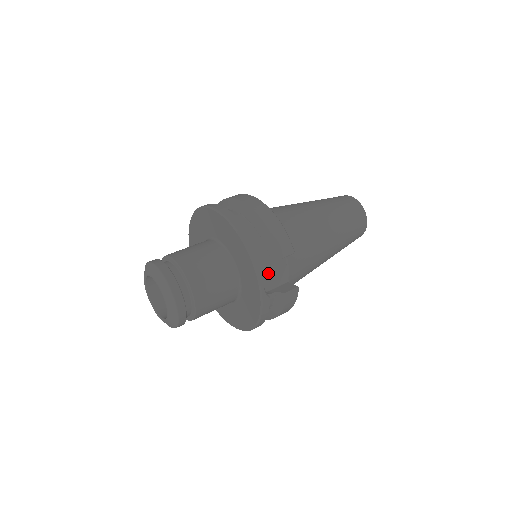
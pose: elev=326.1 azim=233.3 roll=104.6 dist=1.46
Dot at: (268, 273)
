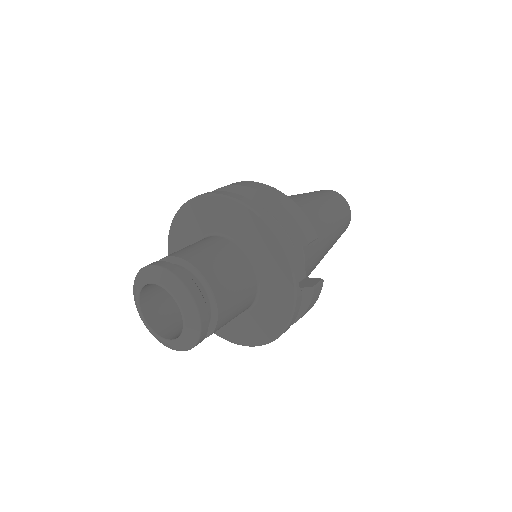
Dot at: occluded
